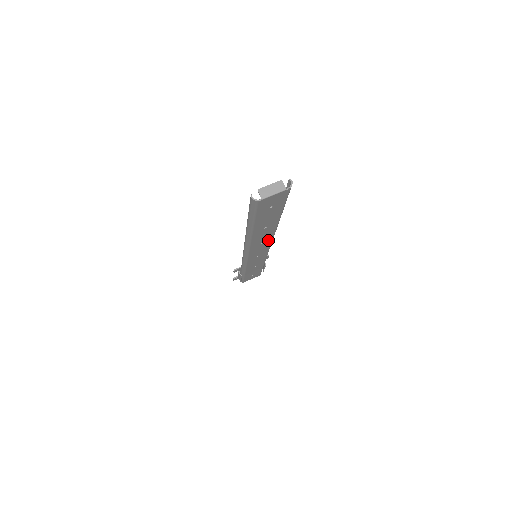
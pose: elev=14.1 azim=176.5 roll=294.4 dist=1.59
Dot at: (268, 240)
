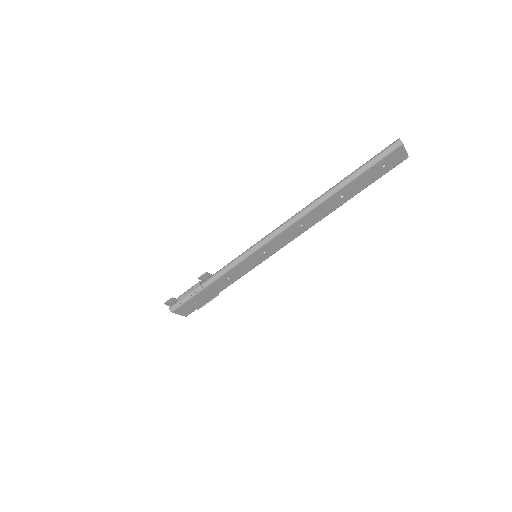
Dot at: (306, 227)
